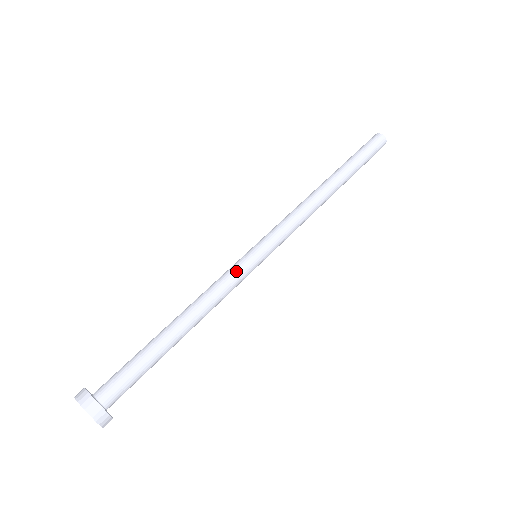
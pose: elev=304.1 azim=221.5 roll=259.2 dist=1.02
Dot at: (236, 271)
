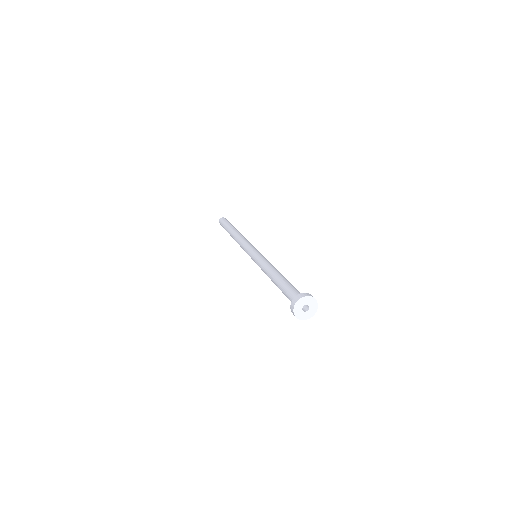
Dot at: (264, 257)
